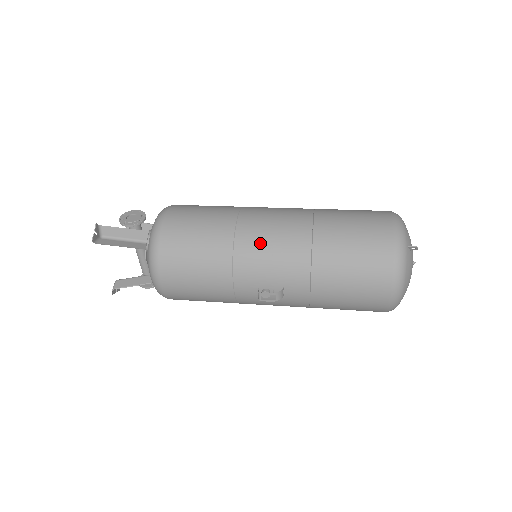
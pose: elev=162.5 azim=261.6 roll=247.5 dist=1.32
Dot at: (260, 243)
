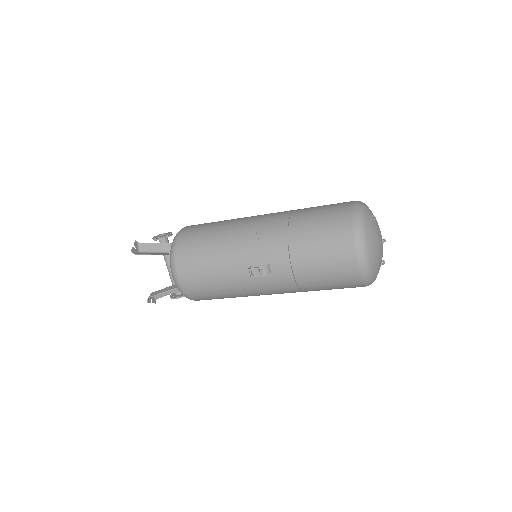
Dot at: (249, 231)
